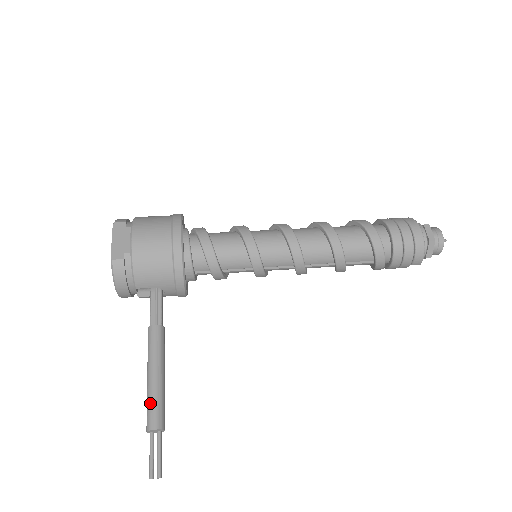
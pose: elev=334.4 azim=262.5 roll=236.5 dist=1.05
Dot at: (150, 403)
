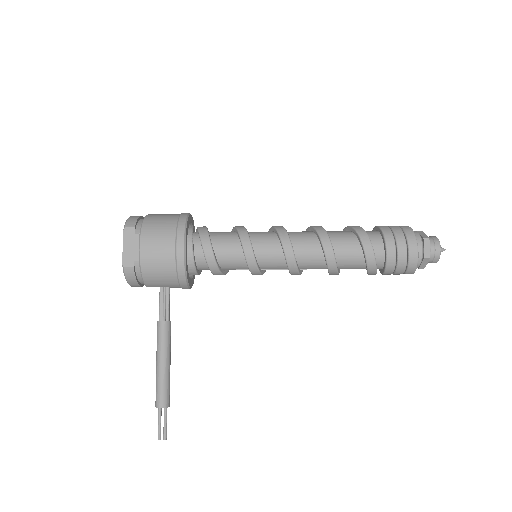
Dot at: (158, 387)
